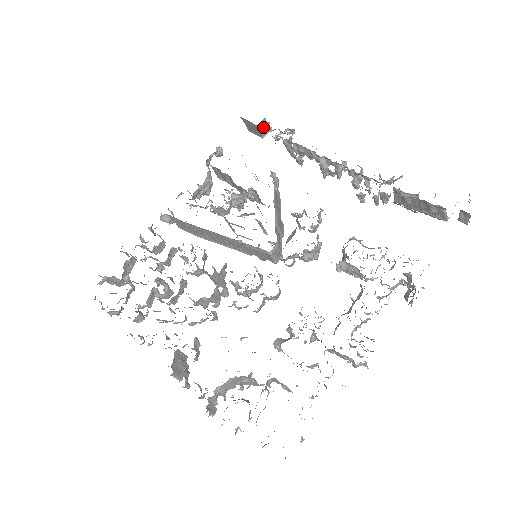
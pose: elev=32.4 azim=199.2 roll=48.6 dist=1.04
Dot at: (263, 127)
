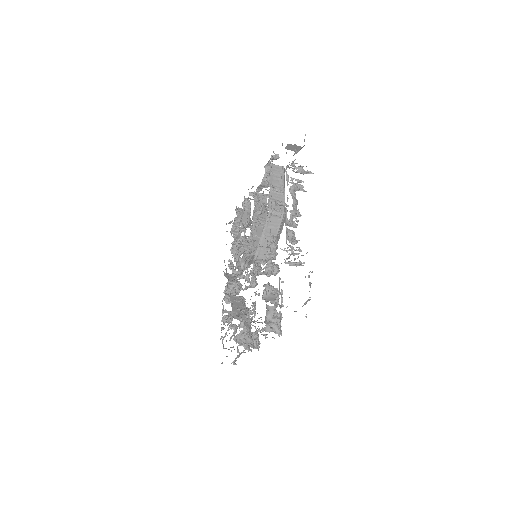
Dot at: (292, 148)
